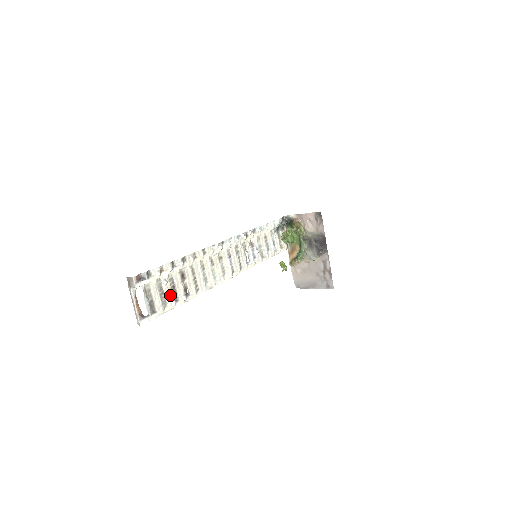
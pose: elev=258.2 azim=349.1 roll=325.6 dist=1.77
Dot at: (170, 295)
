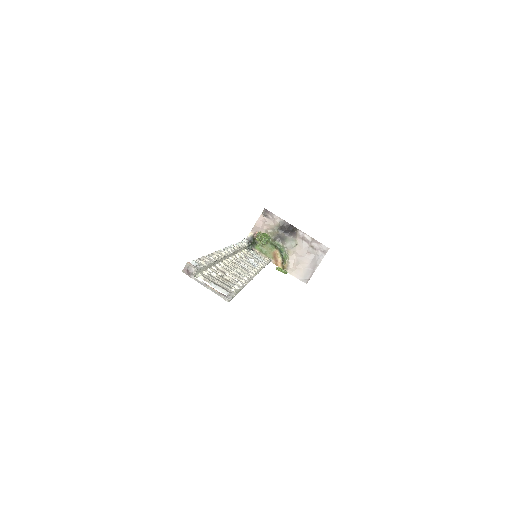
Dot at: (227, 283)
